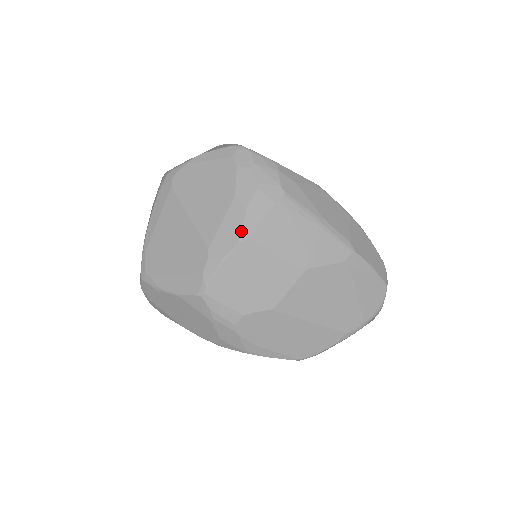
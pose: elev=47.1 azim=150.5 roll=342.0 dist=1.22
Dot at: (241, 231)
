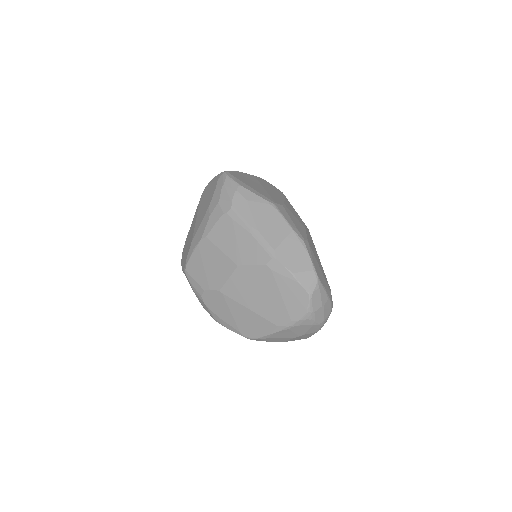
Dot at: (204, 231)
